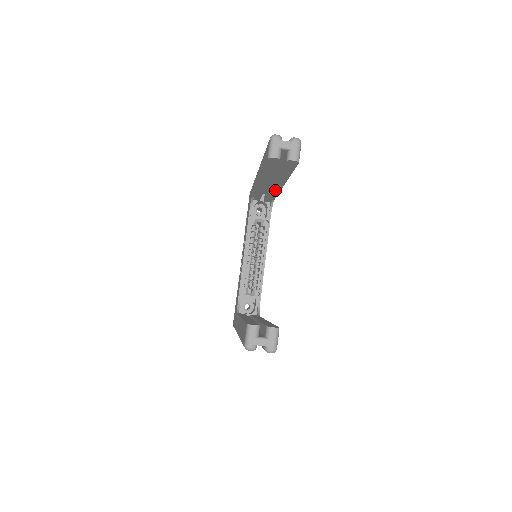
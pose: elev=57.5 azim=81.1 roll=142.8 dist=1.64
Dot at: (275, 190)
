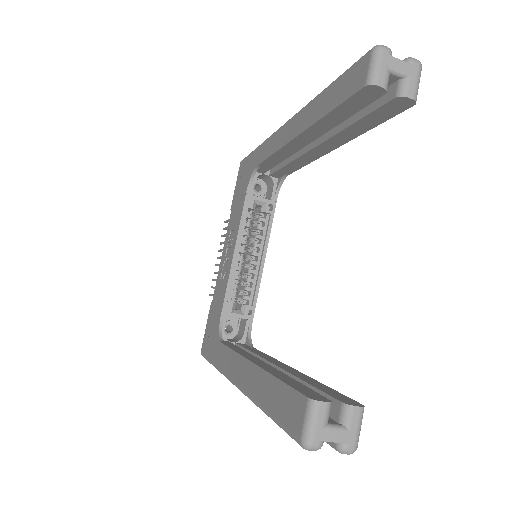
Dot at: (307, 158)
